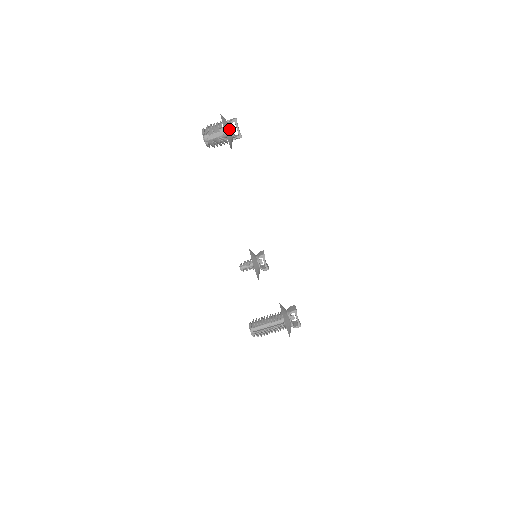
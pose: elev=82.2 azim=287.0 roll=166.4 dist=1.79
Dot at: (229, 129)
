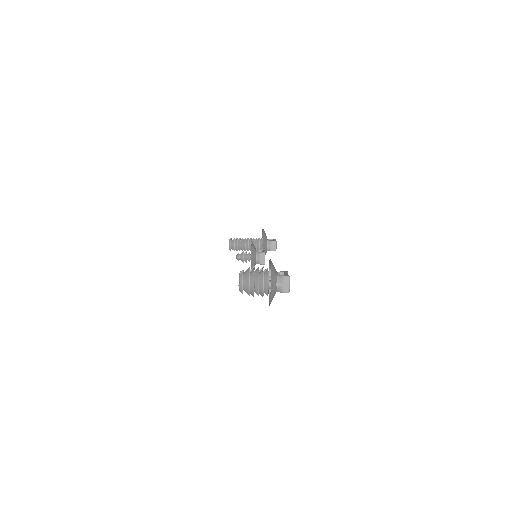
Dot at: occluded
